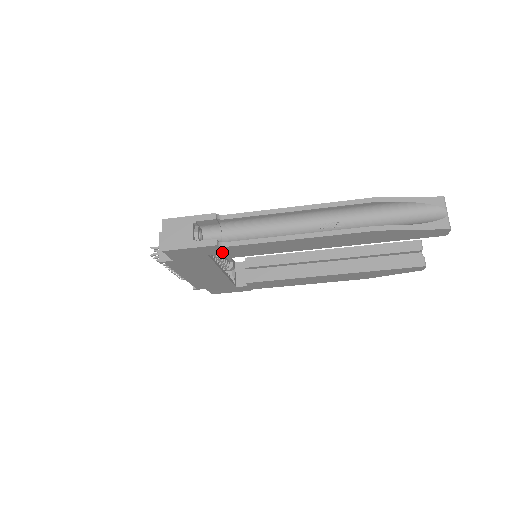
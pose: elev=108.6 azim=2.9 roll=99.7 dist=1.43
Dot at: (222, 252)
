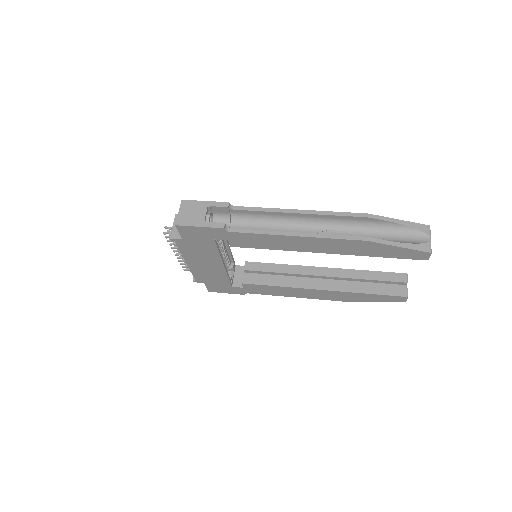
Dot at: (227, 238)
